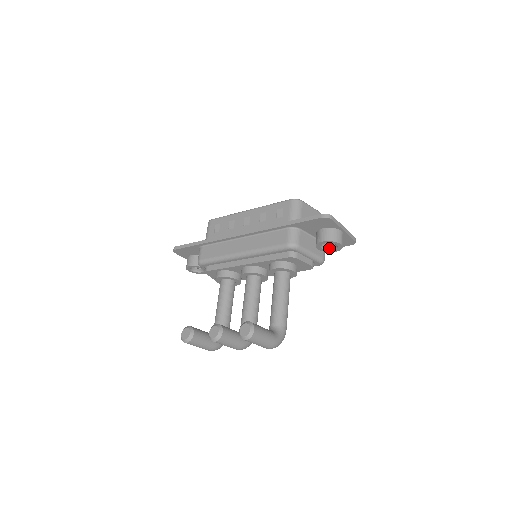
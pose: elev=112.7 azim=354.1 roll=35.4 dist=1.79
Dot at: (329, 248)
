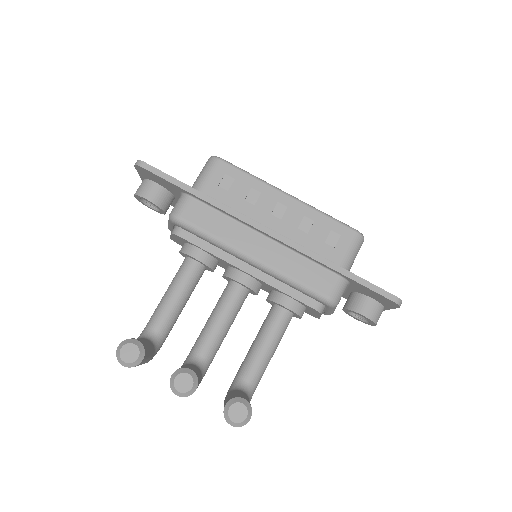
Dot at: (354, 313)
